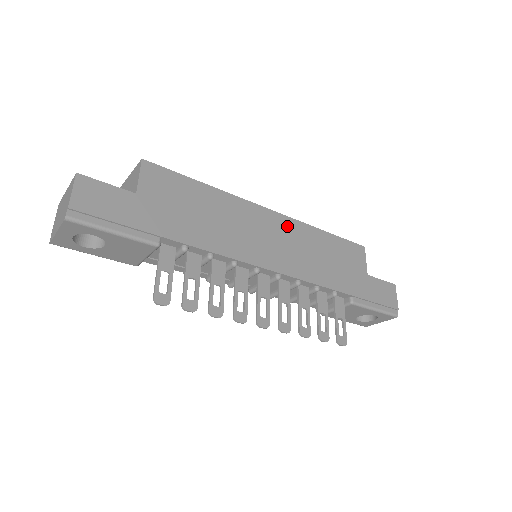
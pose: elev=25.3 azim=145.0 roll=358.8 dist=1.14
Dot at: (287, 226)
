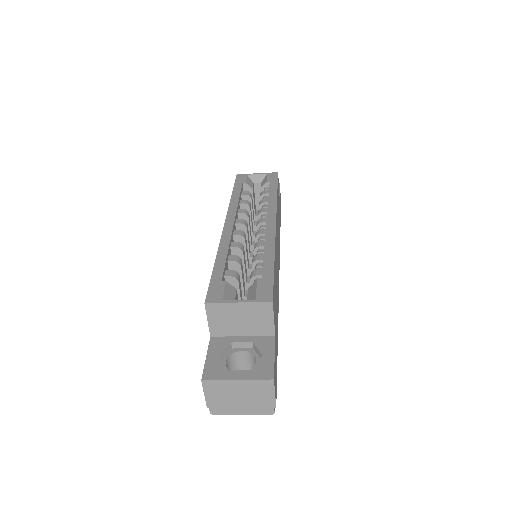
Dot at: occluded
